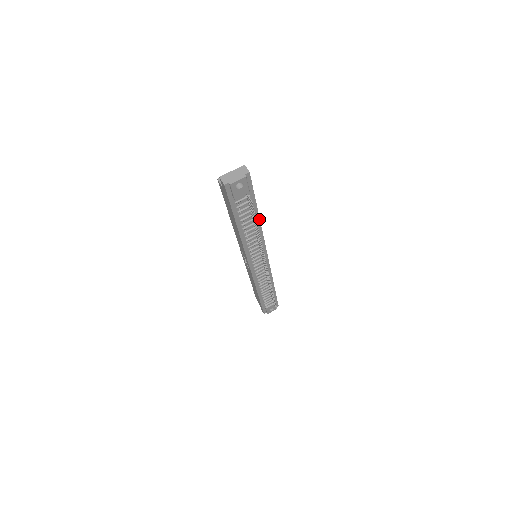
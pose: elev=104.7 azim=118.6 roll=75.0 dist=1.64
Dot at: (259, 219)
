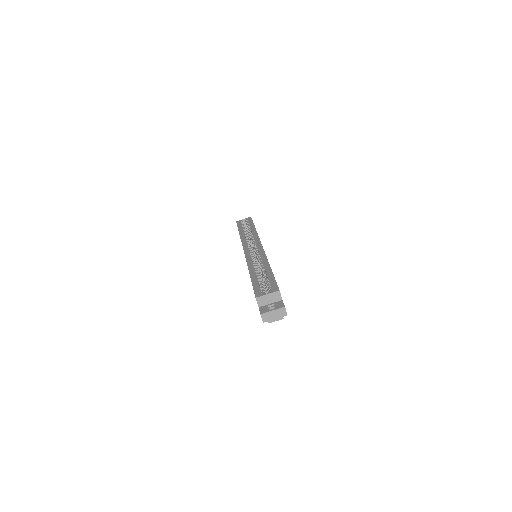
Dot at: occluded
